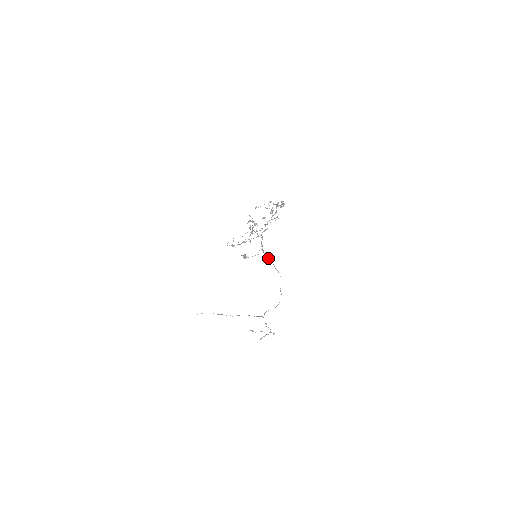
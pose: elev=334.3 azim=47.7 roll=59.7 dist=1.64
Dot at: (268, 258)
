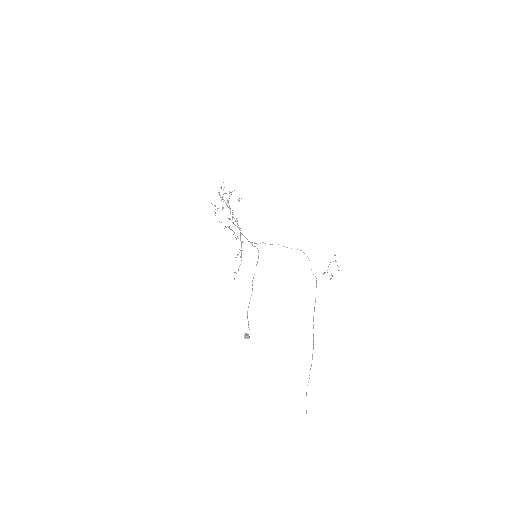
Dot at: occluded
